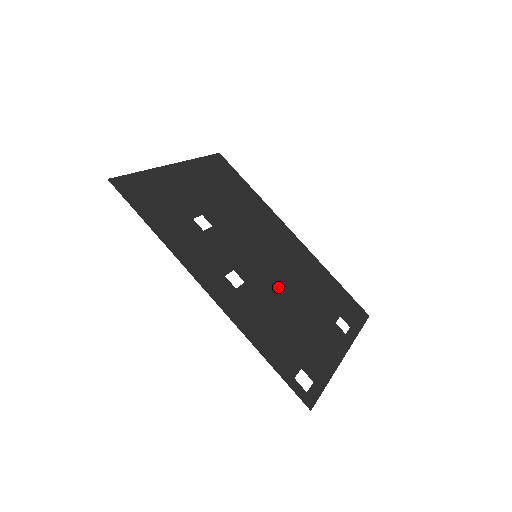
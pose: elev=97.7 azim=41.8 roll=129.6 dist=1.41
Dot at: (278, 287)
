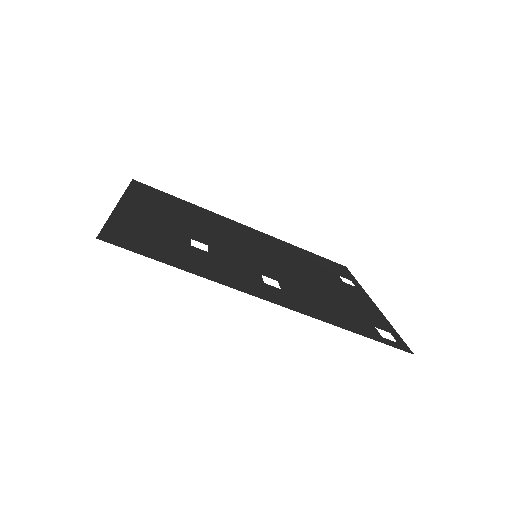
Dot at: (294, 274)
